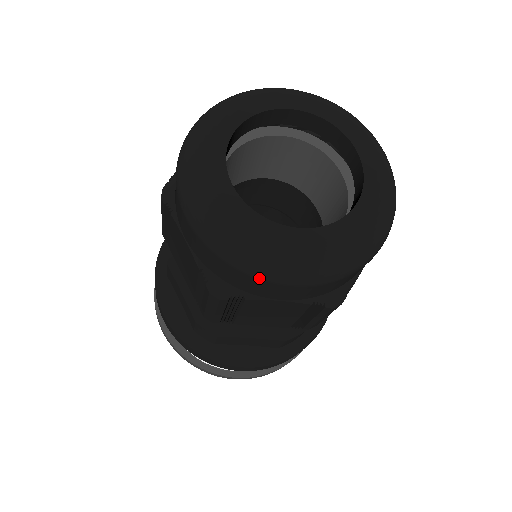
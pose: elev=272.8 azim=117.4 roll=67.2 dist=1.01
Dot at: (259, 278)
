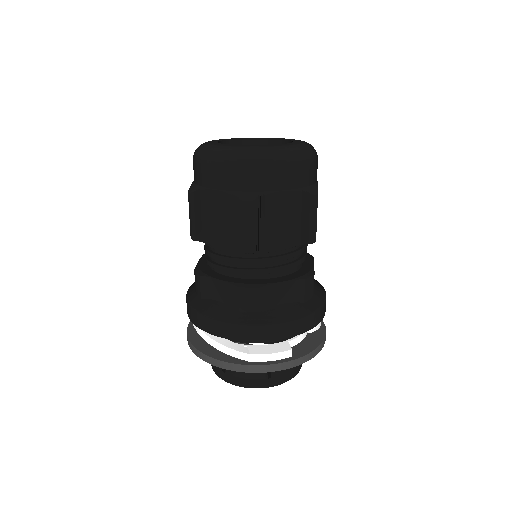
Dot at: (266, 165)
